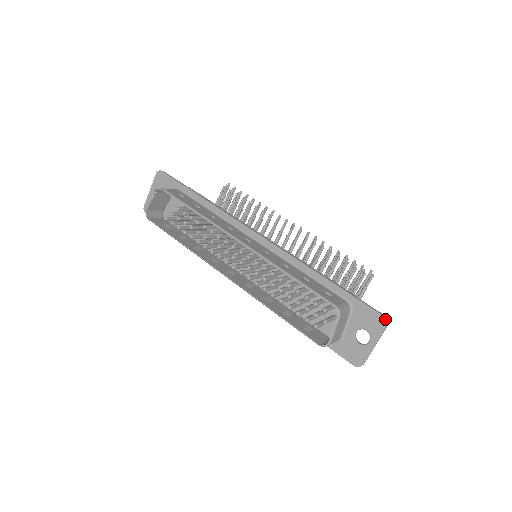
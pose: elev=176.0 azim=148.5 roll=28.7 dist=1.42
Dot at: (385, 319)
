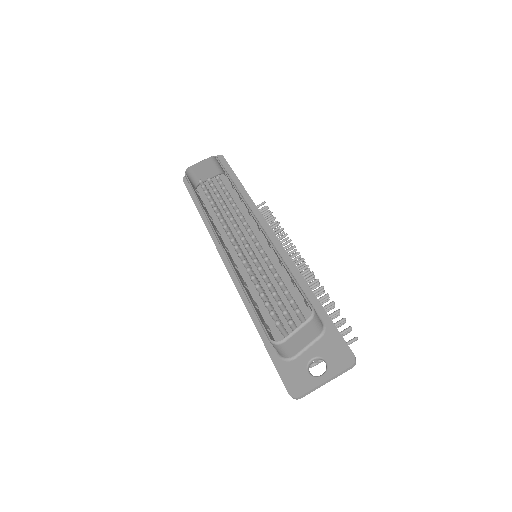
Dot at: (354, 358)
